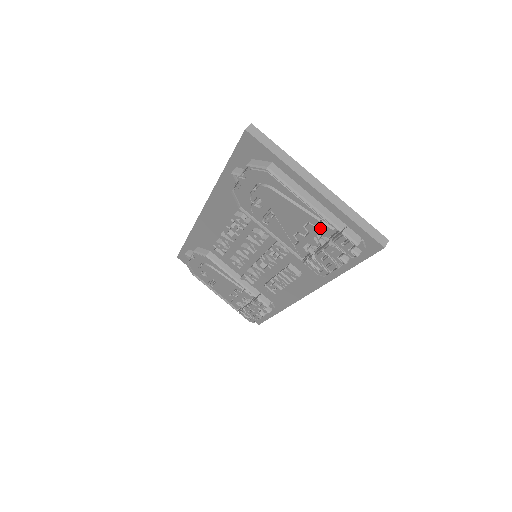
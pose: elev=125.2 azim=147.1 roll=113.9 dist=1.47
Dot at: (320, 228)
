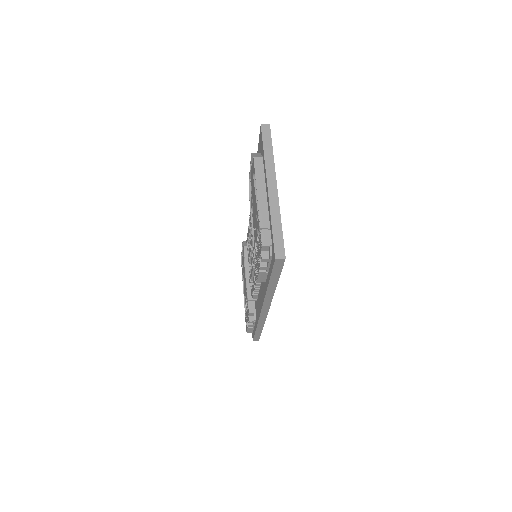
Dot at: (258, 222)
